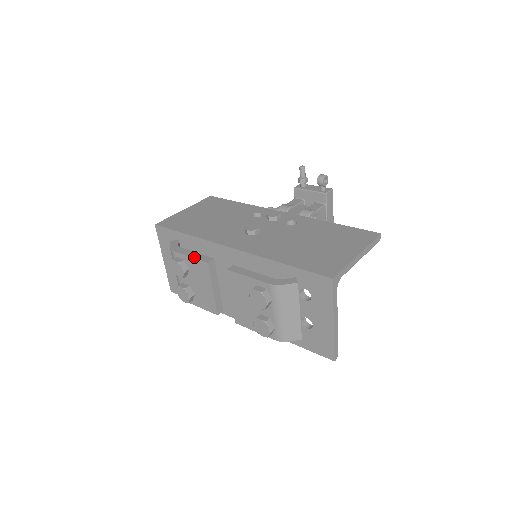
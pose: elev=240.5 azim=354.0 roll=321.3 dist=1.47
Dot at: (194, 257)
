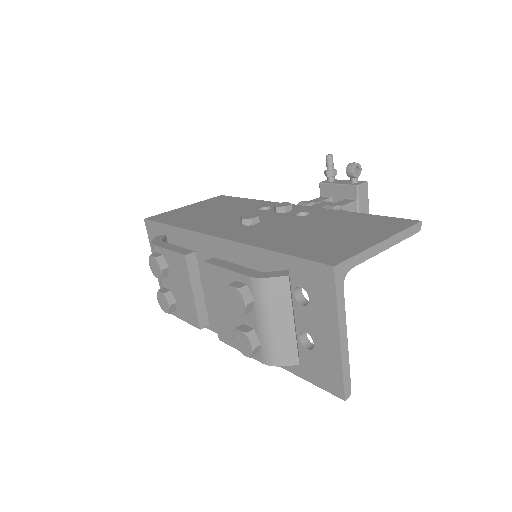
Dot at: (172, 250)
